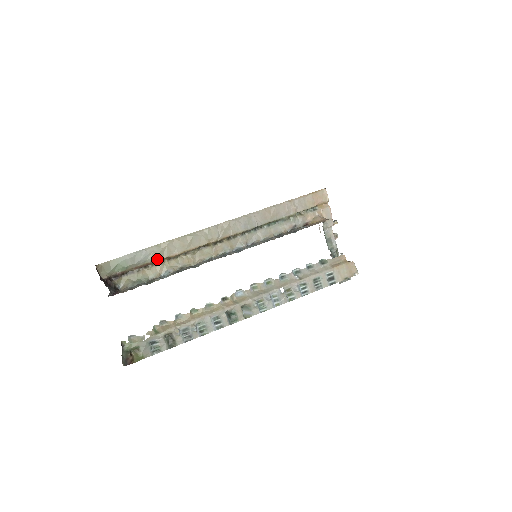
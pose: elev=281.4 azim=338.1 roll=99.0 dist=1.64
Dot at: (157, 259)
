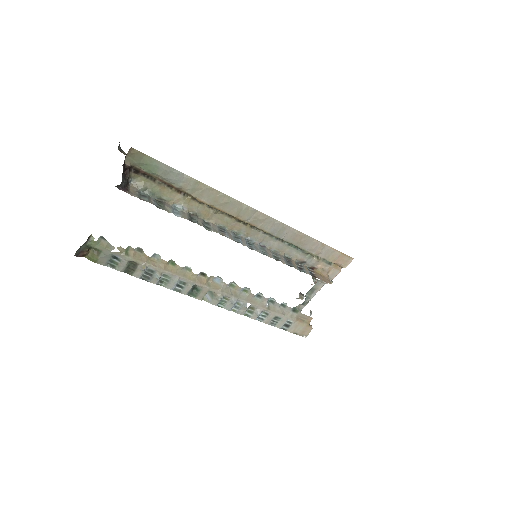
Dot at: (185, 190)
